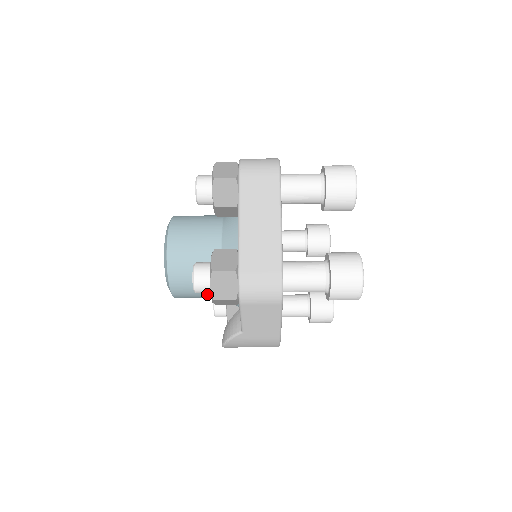
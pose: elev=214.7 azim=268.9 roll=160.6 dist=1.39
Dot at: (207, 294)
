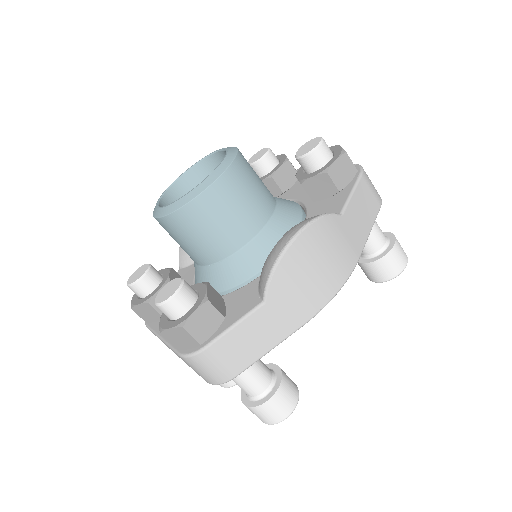
Dot at: (253, 208)
